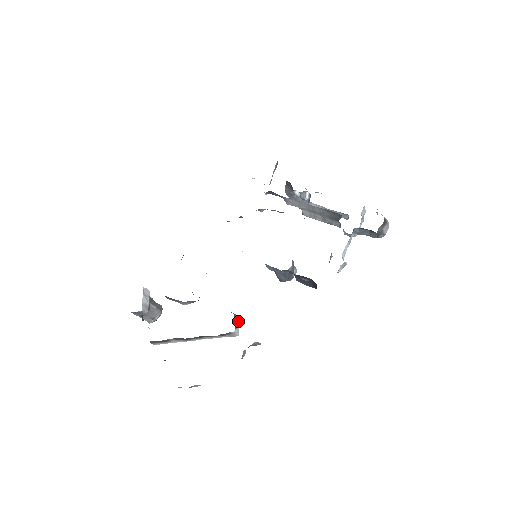
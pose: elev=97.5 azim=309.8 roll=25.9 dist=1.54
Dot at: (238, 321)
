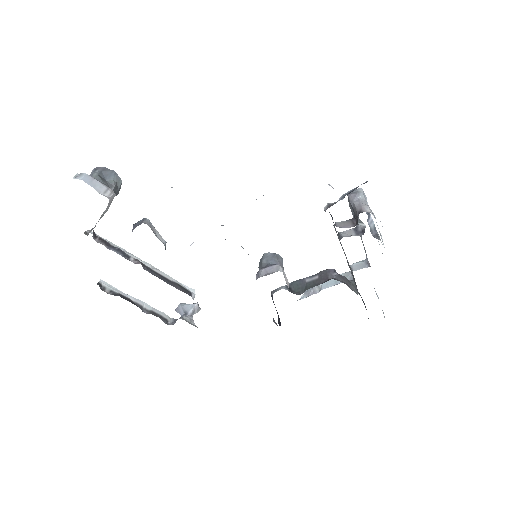
Dot at: occluded
